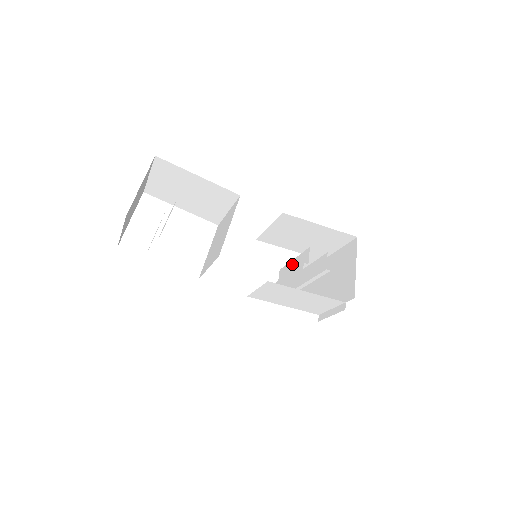
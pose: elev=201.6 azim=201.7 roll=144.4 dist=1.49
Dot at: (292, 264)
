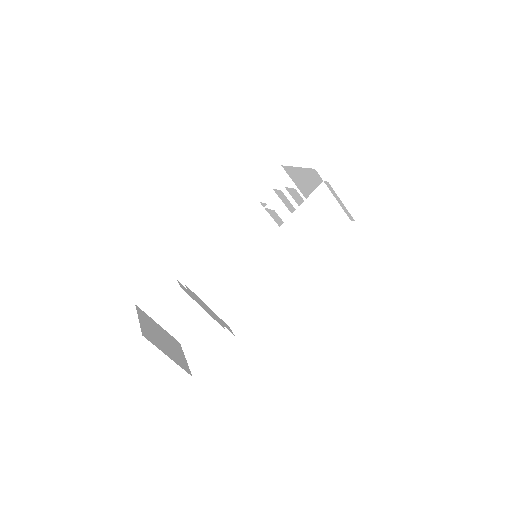
Dot at: occluded
